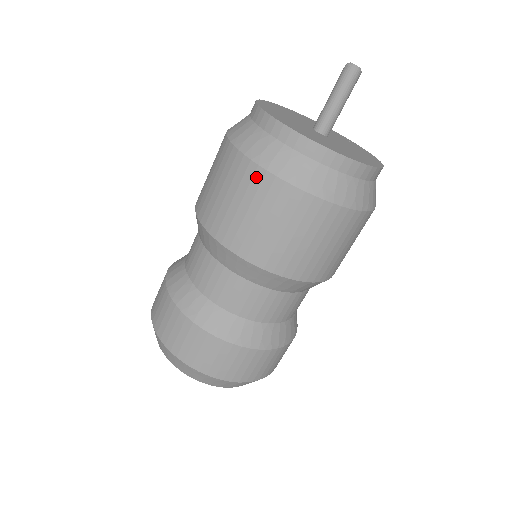
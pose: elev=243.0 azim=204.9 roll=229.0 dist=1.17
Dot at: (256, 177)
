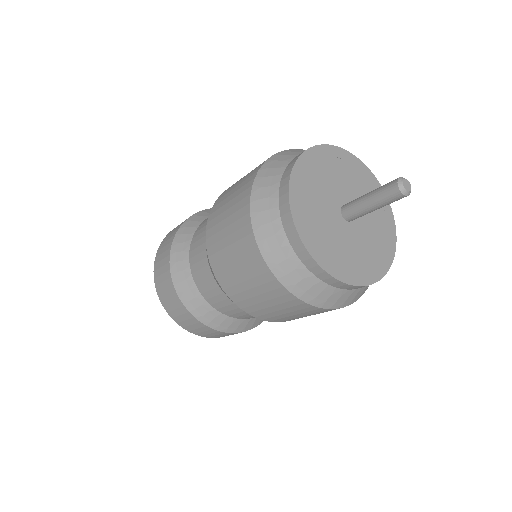
Dot at: (260, 267)
